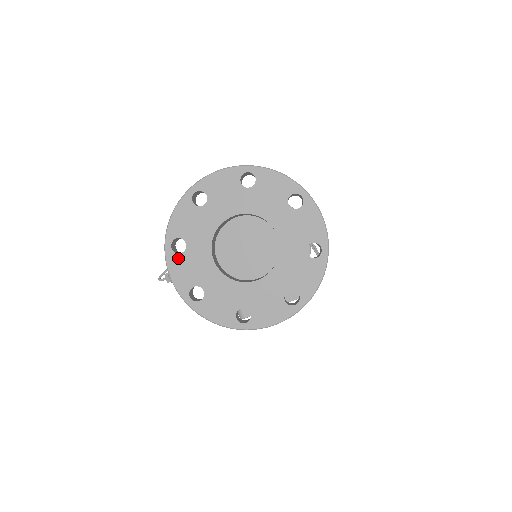
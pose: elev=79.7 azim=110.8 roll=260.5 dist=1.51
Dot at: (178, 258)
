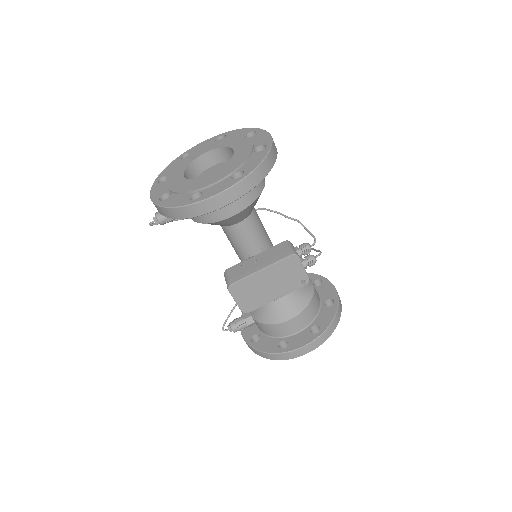
Dot at: (160, 185)
